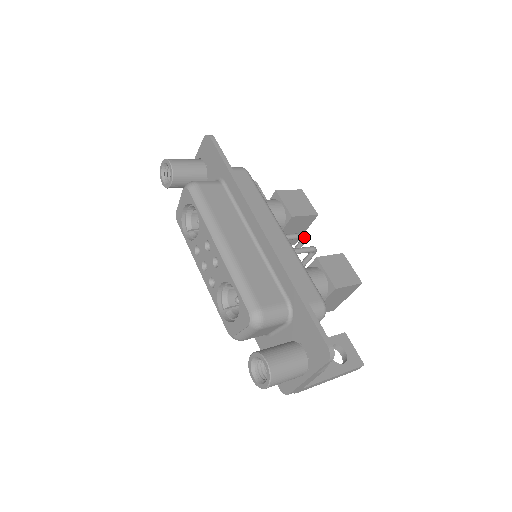
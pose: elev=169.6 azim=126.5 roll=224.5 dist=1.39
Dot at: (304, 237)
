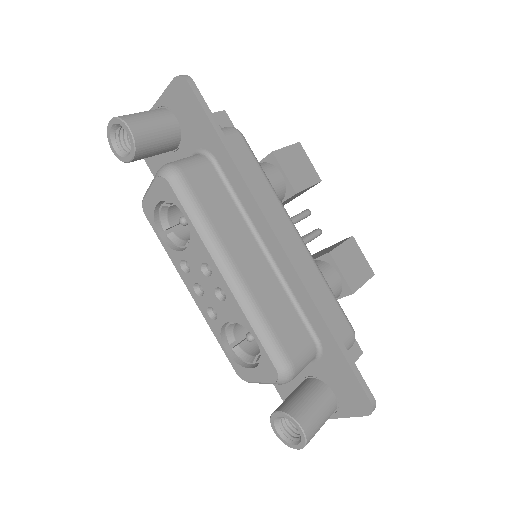
Dot at: (307, 216)
